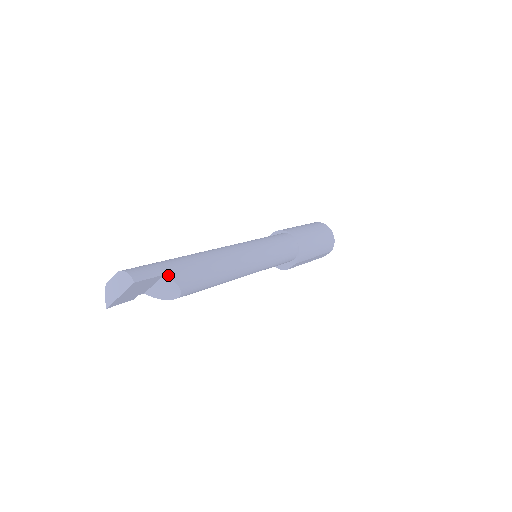
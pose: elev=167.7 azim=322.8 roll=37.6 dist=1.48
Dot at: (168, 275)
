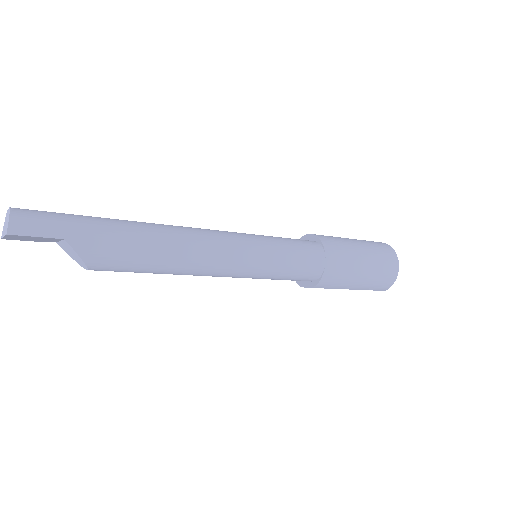
Dot at: (70, 242)
